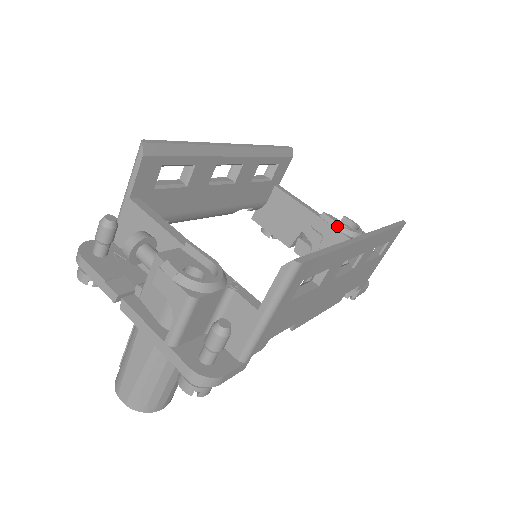
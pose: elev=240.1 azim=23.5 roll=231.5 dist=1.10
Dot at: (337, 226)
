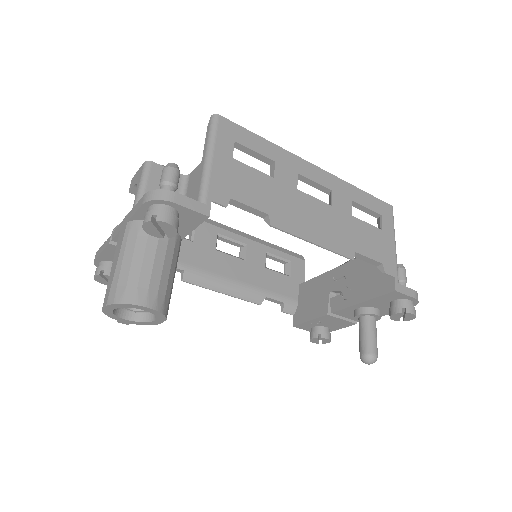
Dot at: (350, 260)
